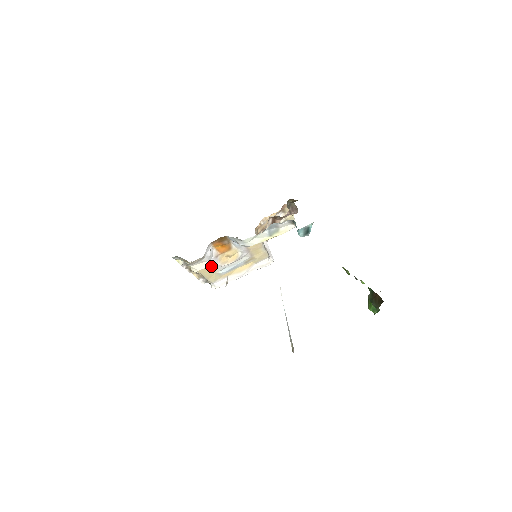
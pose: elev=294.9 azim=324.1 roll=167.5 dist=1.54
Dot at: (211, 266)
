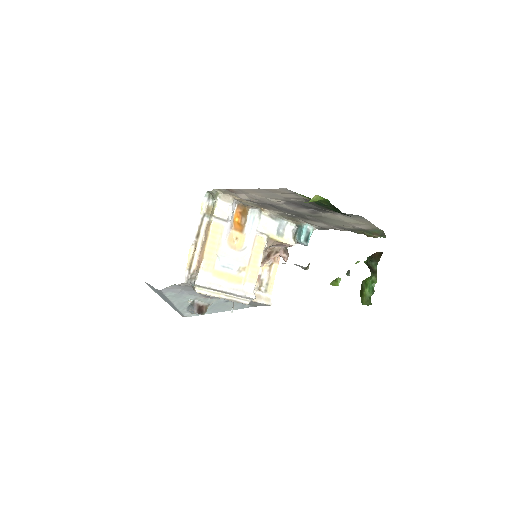
Dot at: (222, 234)
